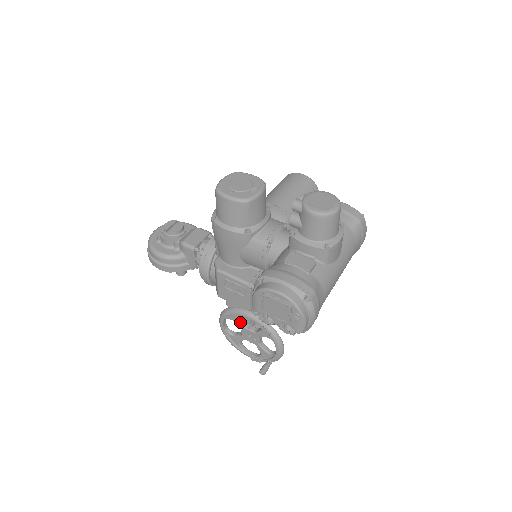
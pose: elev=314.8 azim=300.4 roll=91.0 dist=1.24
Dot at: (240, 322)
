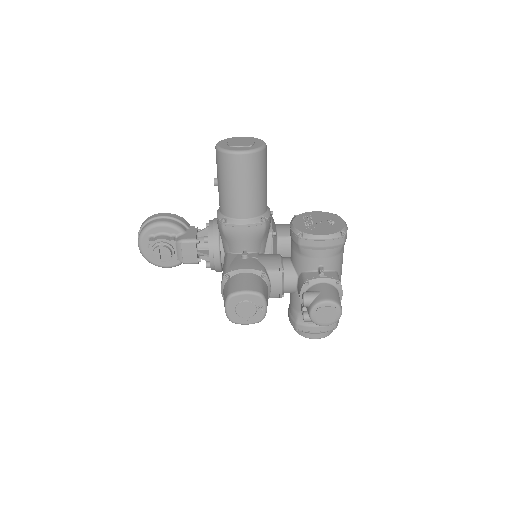
Dot at: occluded
